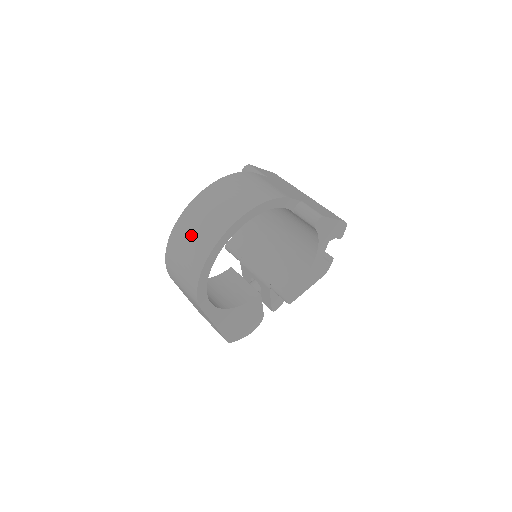
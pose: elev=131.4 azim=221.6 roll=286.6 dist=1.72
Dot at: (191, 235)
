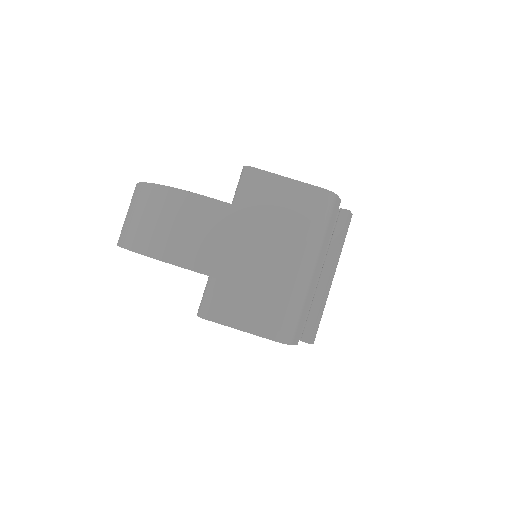
Dot at: occluded
